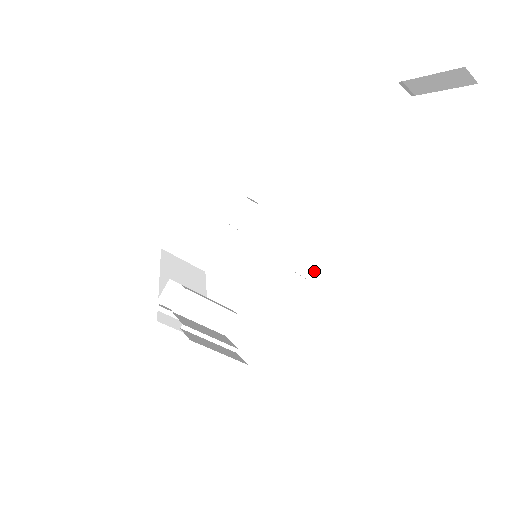
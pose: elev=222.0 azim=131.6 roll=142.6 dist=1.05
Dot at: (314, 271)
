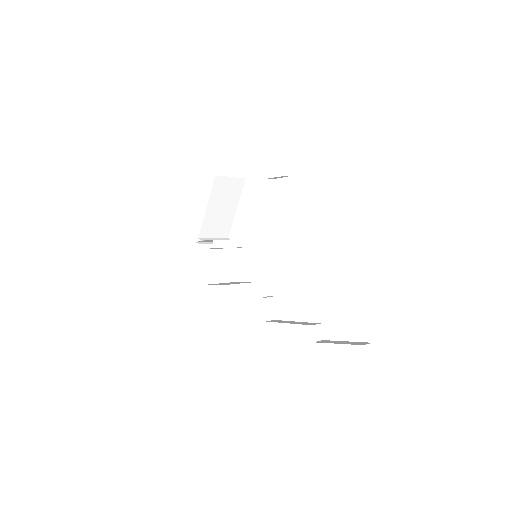
Dot at: occluded
